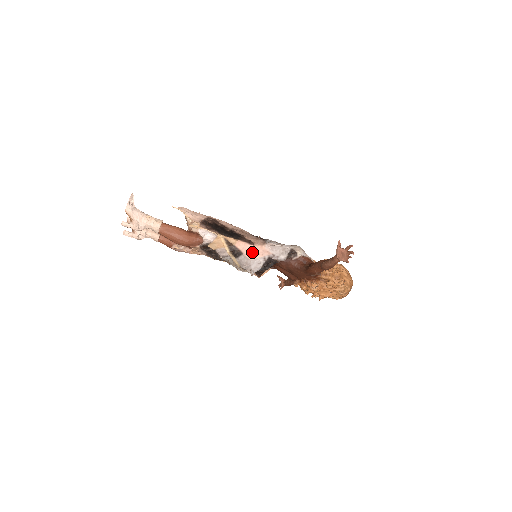
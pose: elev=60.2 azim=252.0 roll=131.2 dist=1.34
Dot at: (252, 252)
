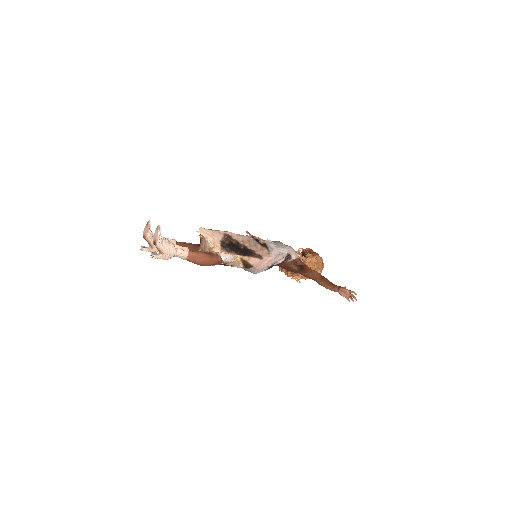
Dot at: (260, 264)
